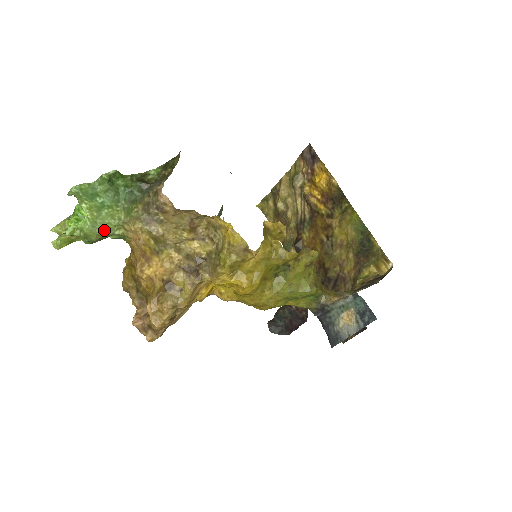
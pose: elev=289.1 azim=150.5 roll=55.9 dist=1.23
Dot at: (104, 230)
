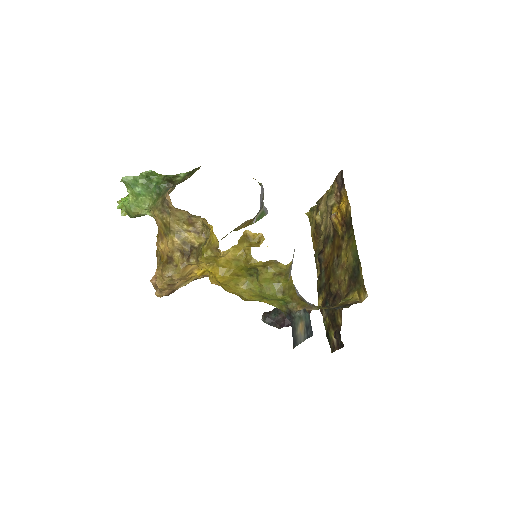
Dot at: (138, 211)
